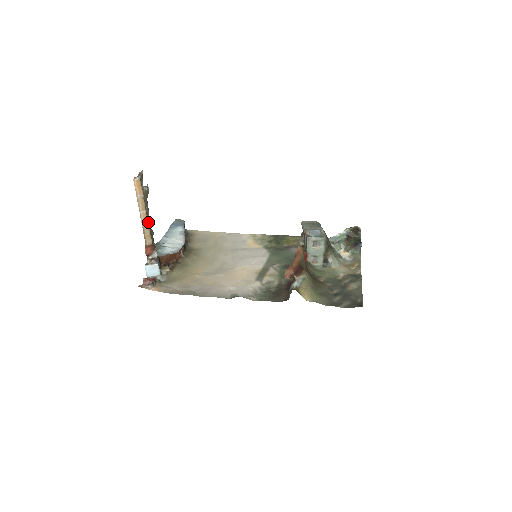
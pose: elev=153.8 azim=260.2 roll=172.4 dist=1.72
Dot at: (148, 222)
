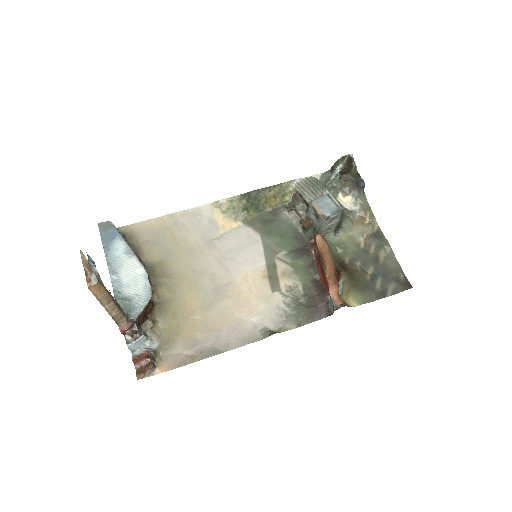
Dot at: occluded
